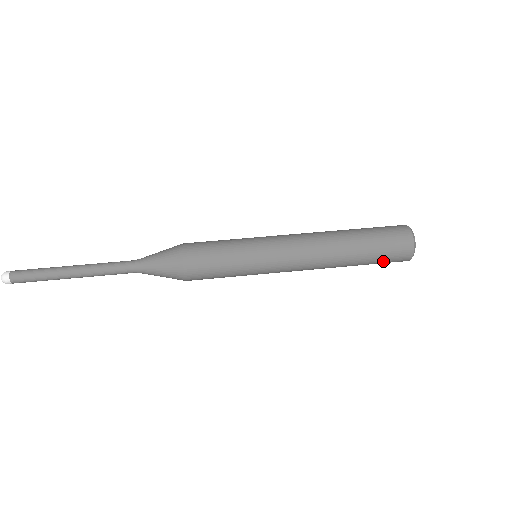
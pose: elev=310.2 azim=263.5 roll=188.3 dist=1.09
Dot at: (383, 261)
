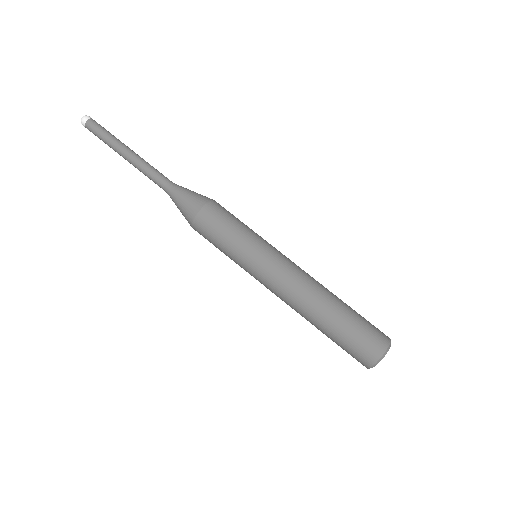
Dot at: (343, 349)
